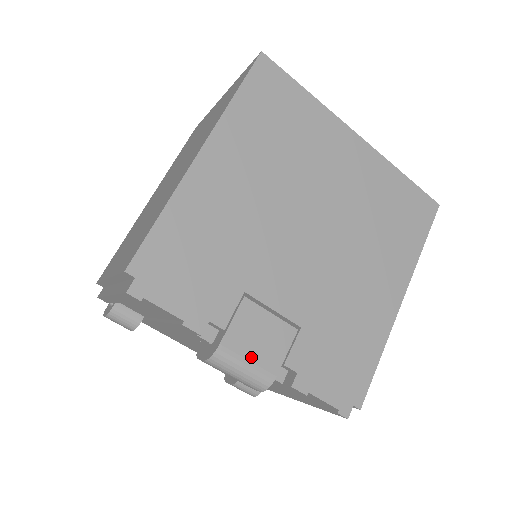
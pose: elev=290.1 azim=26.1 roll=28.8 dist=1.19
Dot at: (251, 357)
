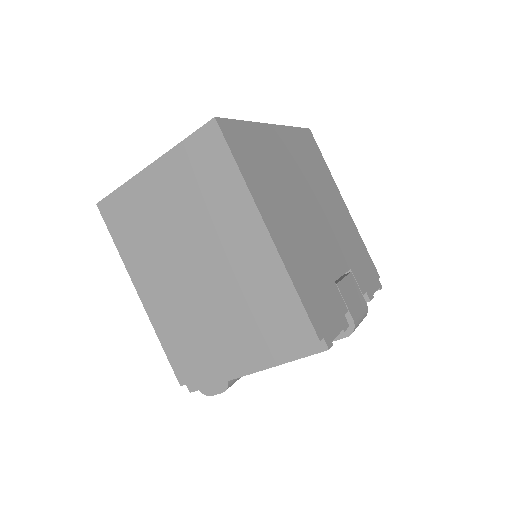
Dot at: (359, 309)
